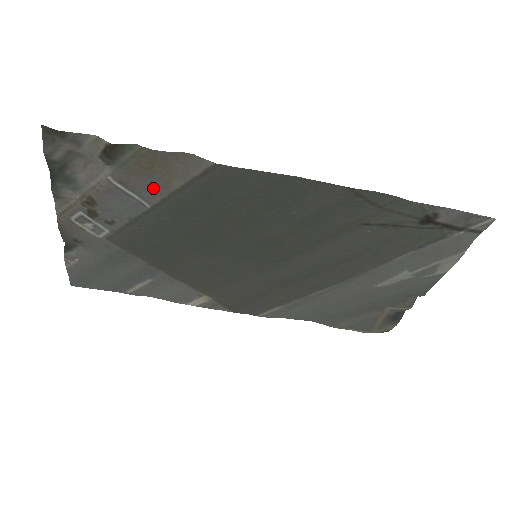
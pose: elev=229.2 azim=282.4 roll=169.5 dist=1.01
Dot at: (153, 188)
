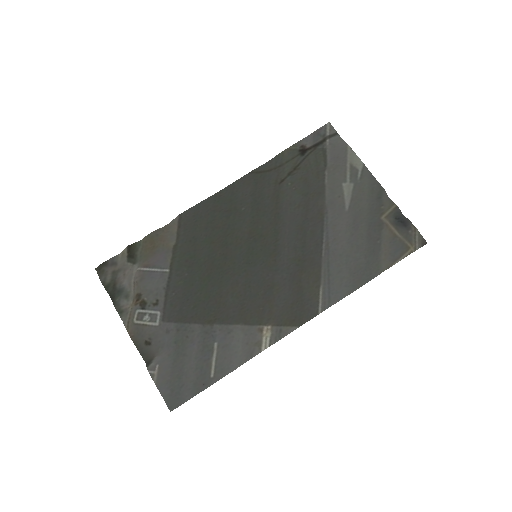
Dot at: (163, 258)
